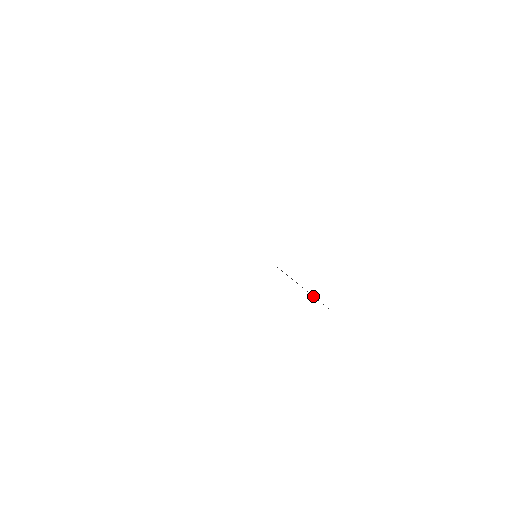
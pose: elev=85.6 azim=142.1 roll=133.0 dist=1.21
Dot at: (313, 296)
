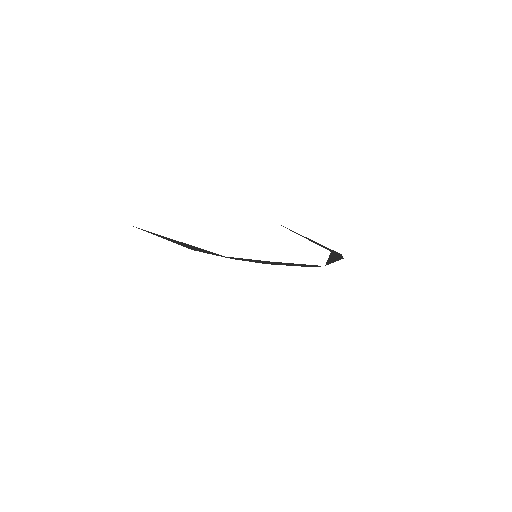
Dot at: (330, 262)
